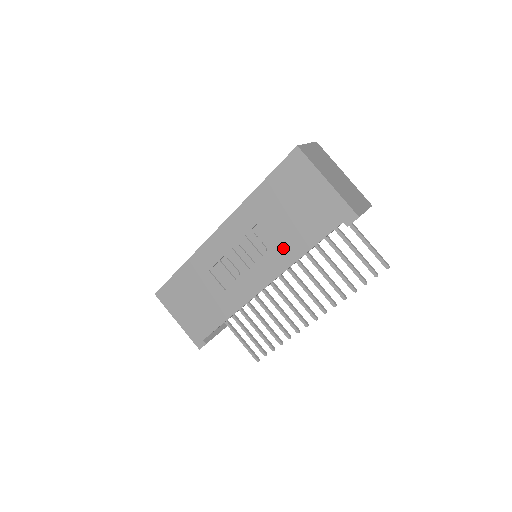
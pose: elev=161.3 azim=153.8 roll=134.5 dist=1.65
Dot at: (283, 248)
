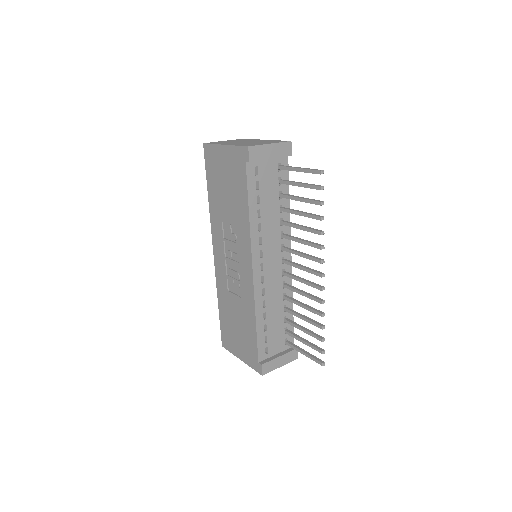
Dot at: (239, 223)
